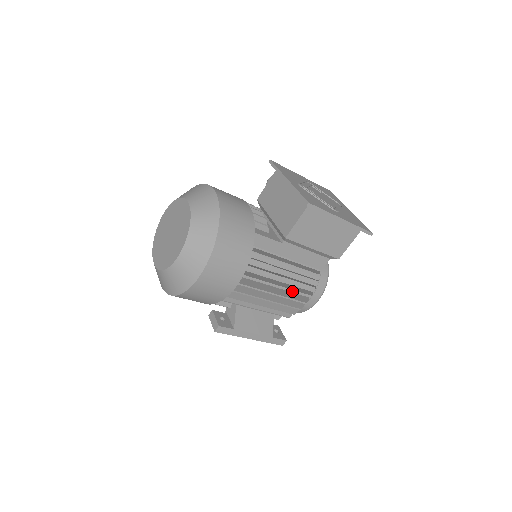
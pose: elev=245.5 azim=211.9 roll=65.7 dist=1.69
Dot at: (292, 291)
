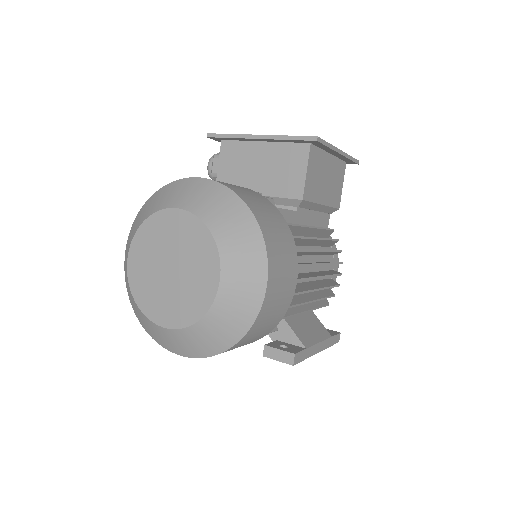
Dot at: (321, 270)
